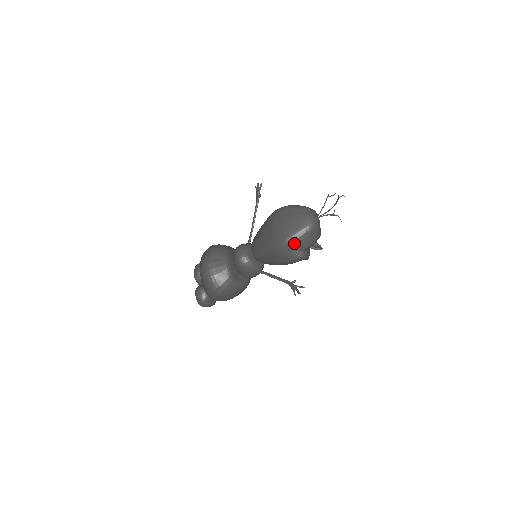
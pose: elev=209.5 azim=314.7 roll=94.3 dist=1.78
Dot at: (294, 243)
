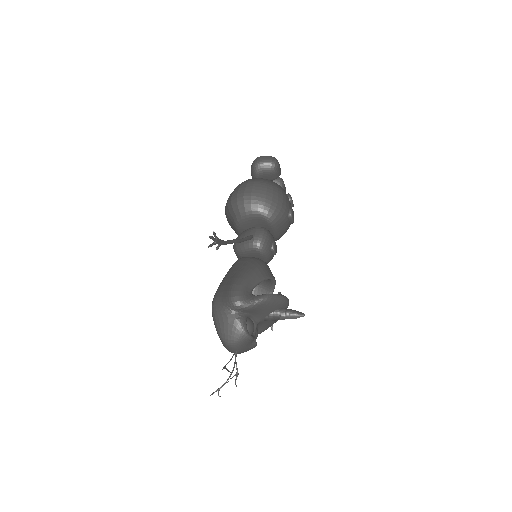
Dot at: occluded
